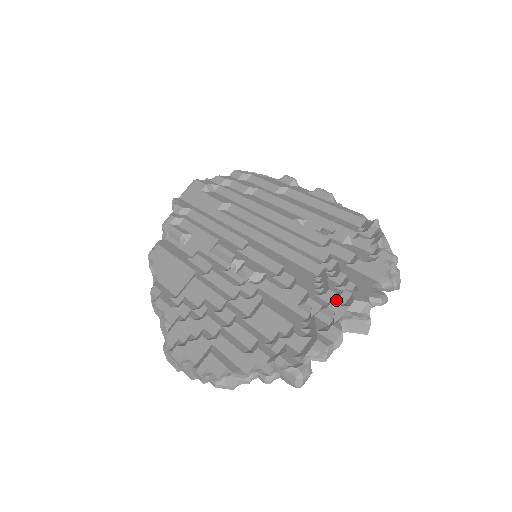
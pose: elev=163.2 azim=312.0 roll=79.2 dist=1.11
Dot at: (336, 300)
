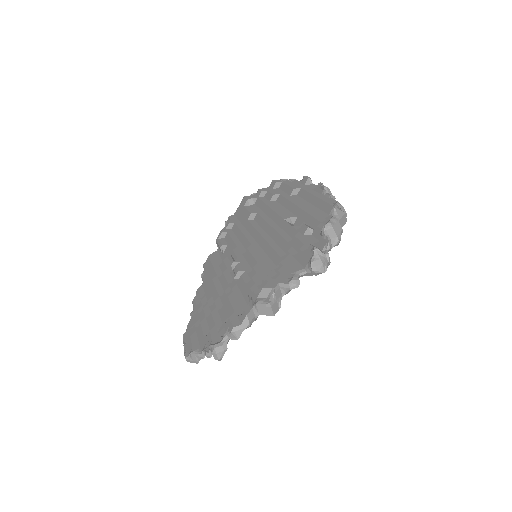
Dot at: (259, 289)
